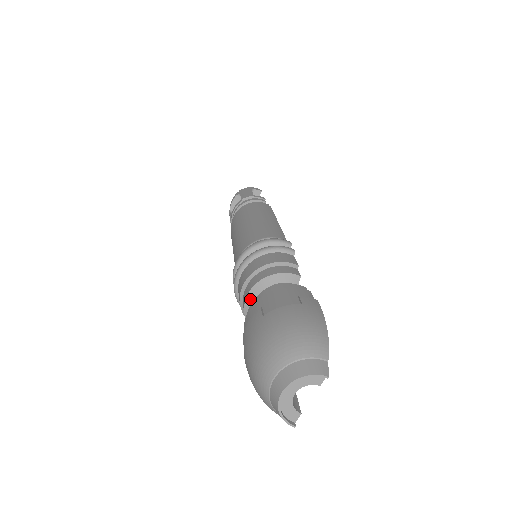
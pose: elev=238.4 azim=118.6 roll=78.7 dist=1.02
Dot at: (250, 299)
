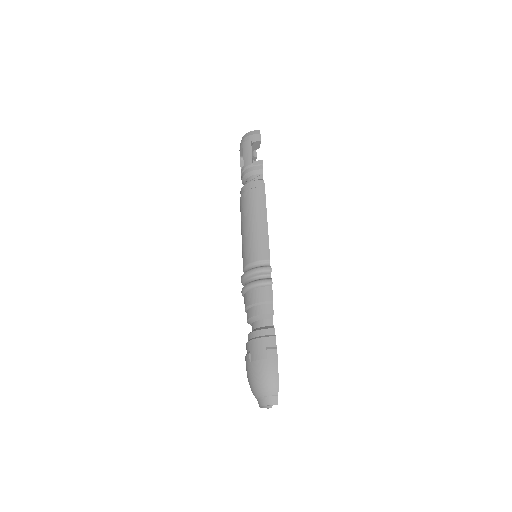
Dot at: (249, 323)
